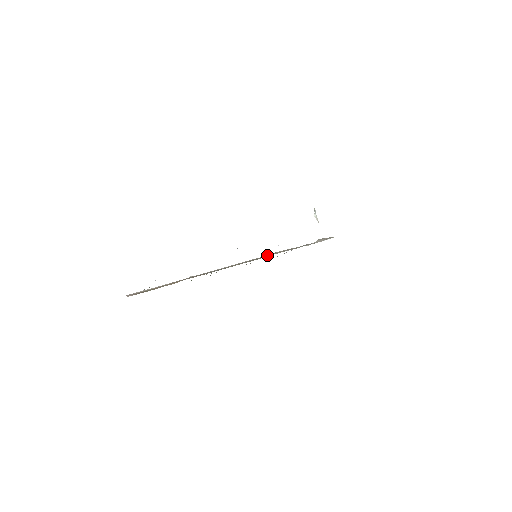
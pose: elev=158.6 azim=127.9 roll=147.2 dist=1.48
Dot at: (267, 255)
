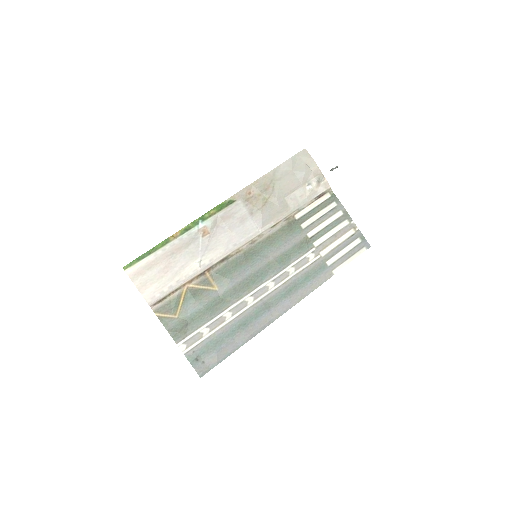
Dot at: (265, 230)
